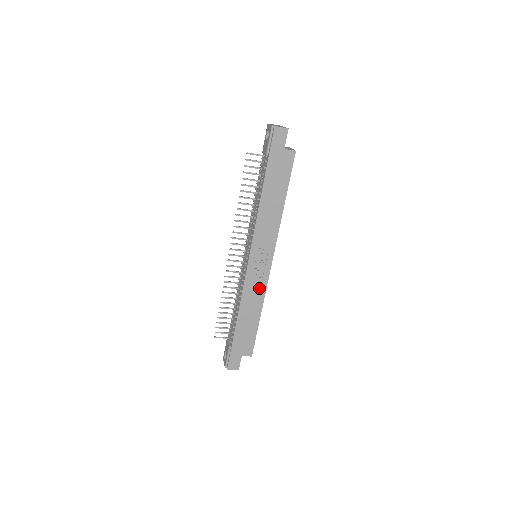
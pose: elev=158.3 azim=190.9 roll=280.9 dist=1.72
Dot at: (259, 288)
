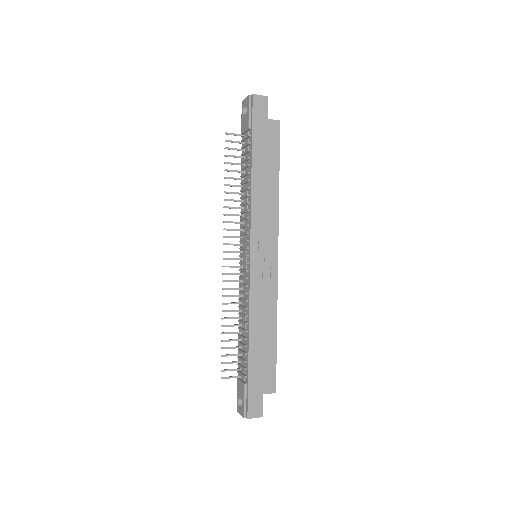
Dot at: (269, 293)
